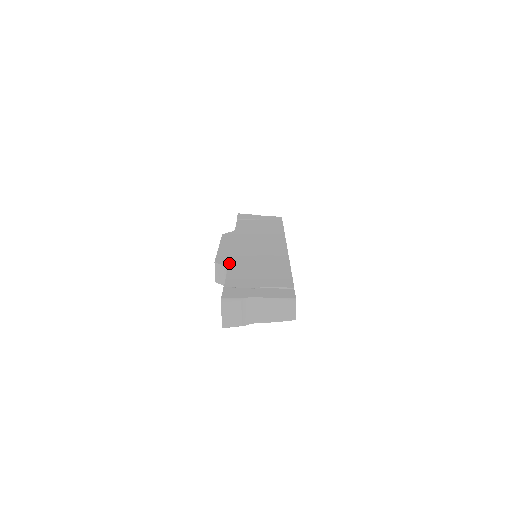
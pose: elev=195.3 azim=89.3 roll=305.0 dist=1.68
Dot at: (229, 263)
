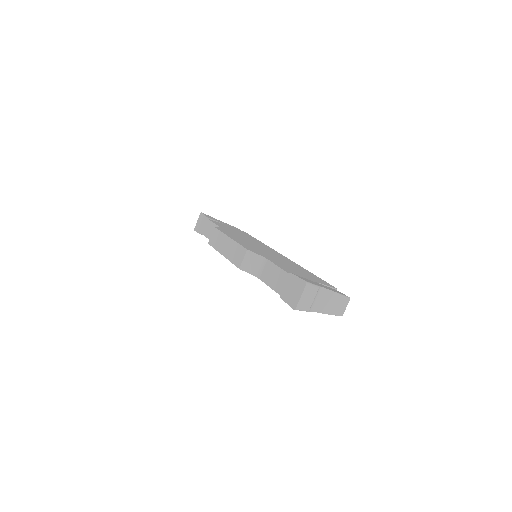
Dot at: (261, 254)
